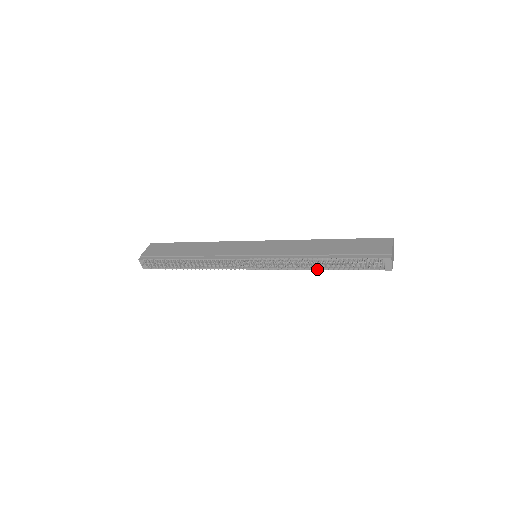
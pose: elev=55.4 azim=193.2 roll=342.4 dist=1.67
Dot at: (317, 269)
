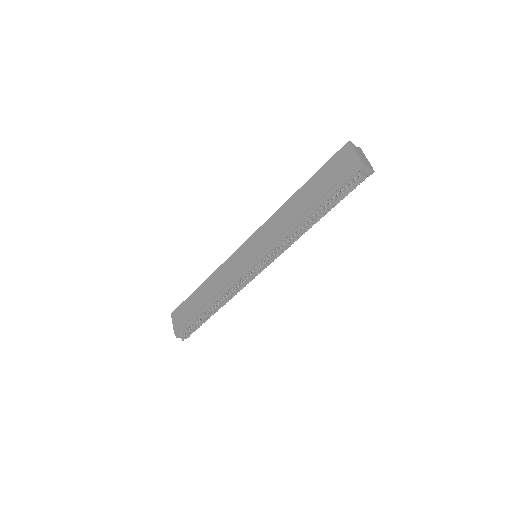
Dot at: occluded
